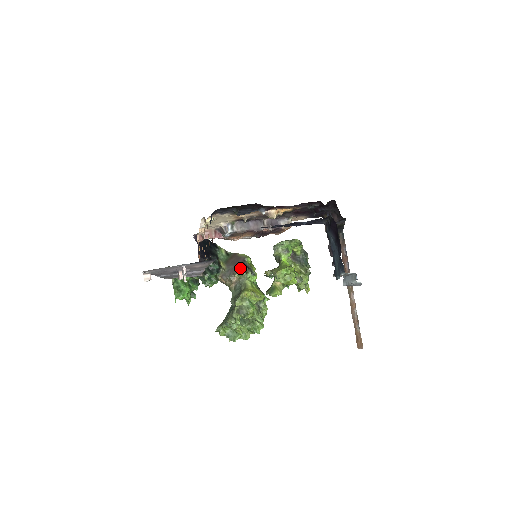
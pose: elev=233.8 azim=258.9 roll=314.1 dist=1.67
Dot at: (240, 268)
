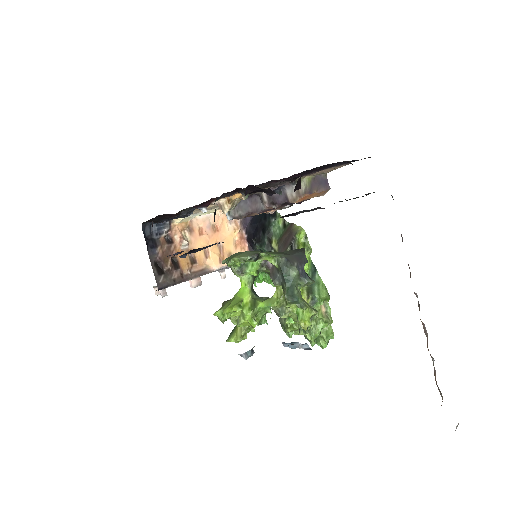
Dot at: occluded
